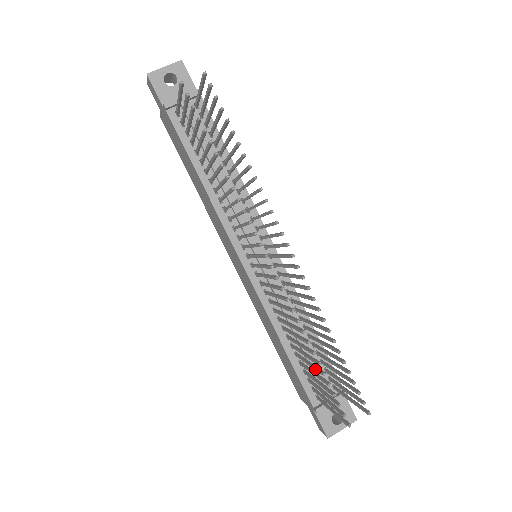
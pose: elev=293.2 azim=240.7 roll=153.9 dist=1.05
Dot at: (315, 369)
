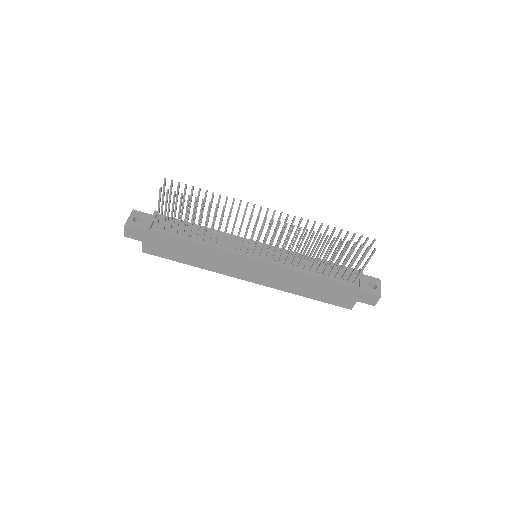
Dot at: (336, 249)
